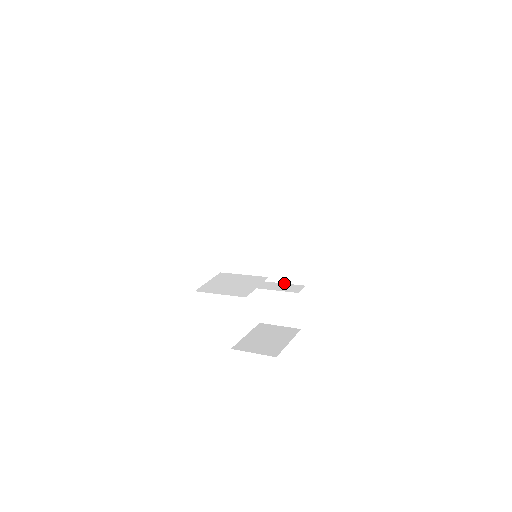
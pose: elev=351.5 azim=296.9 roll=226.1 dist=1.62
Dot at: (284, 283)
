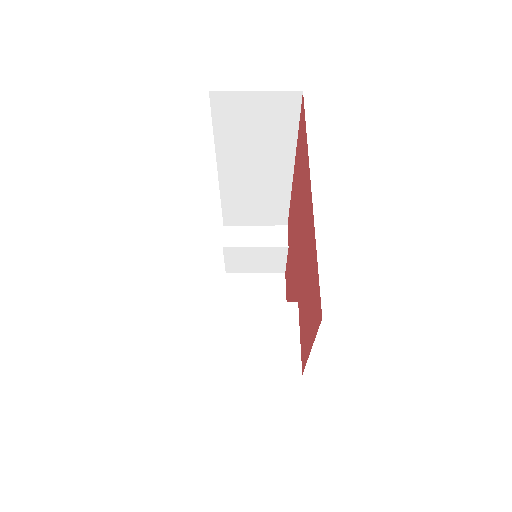
Dot at: (256, 225)
